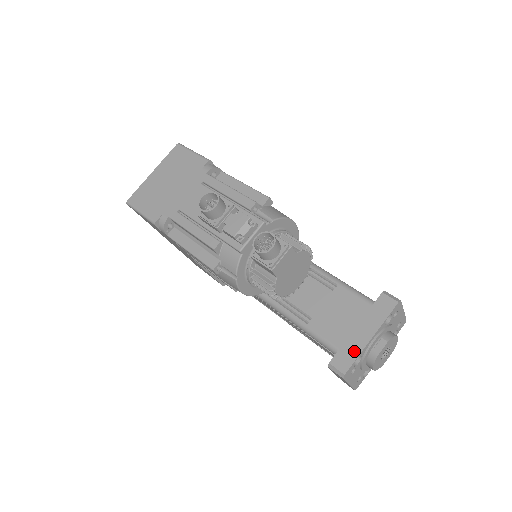
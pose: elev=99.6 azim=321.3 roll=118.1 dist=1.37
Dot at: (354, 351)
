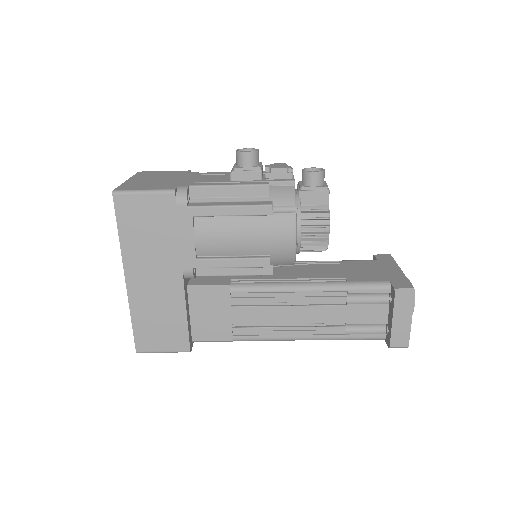
Dot at: (401, 278)
